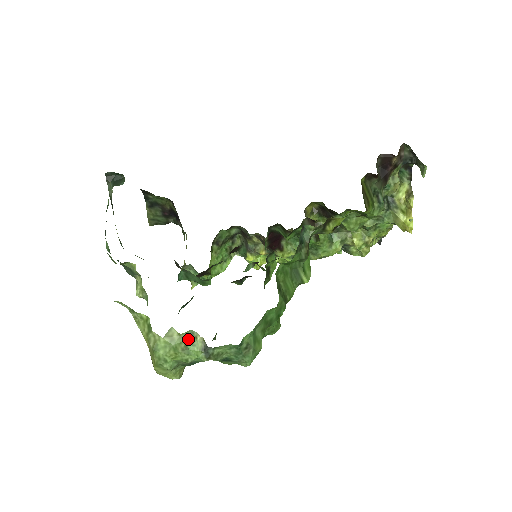
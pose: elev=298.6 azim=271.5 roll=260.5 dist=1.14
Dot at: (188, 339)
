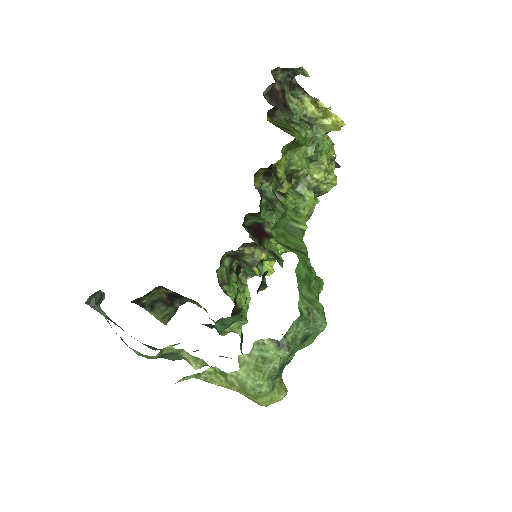
Dot at: (259, 351)
